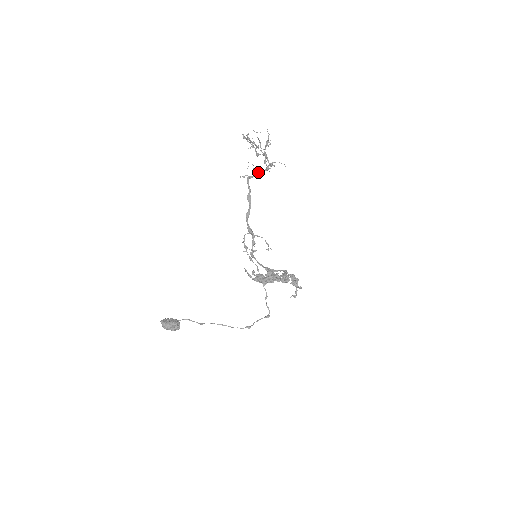
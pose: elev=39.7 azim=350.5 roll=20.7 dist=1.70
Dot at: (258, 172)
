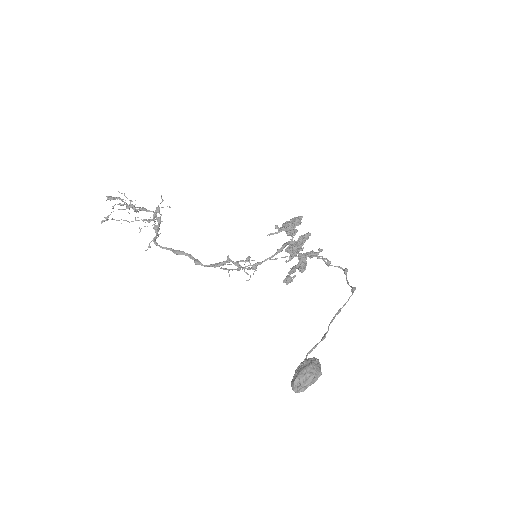
Dot at: (155, 225)
